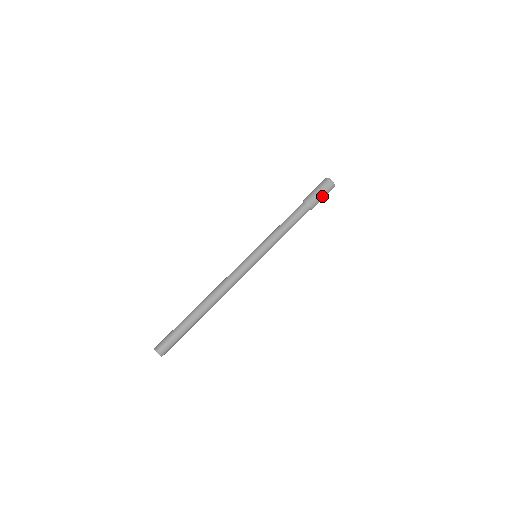
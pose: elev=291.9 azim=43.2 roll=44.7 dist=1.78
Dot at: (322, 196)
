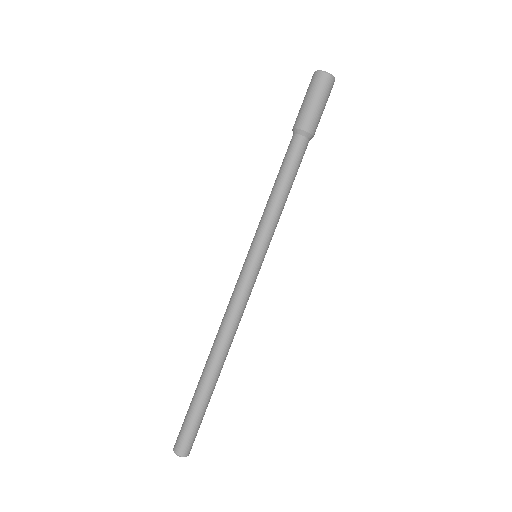
Dot at: (321, 109)
